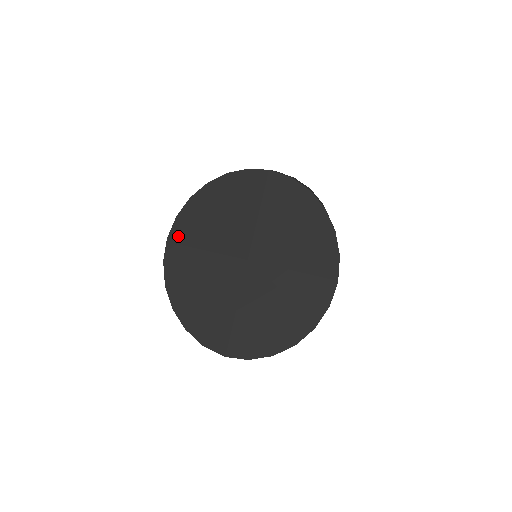
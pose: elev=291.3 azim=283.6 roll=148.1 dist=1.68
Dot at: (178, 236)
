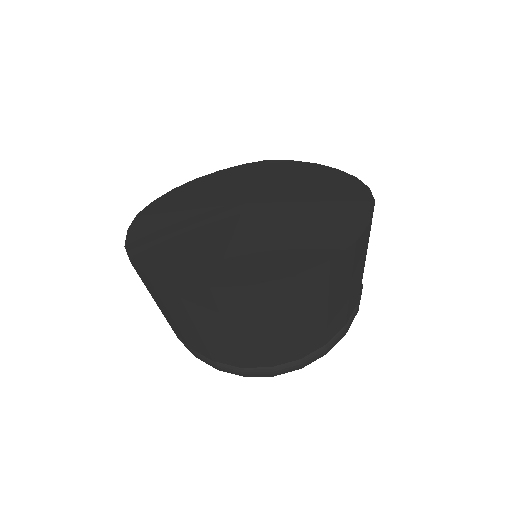
Dot at: (152, 210)
